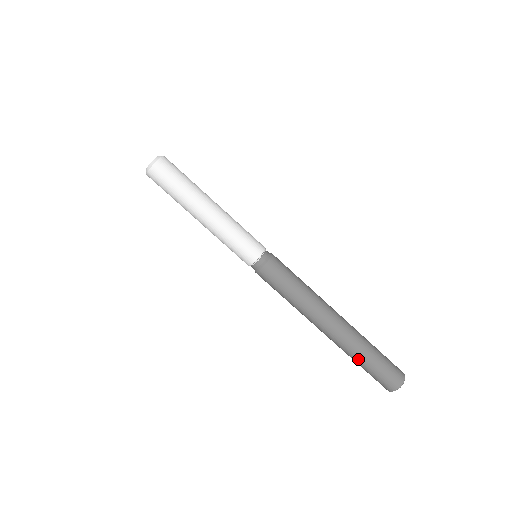
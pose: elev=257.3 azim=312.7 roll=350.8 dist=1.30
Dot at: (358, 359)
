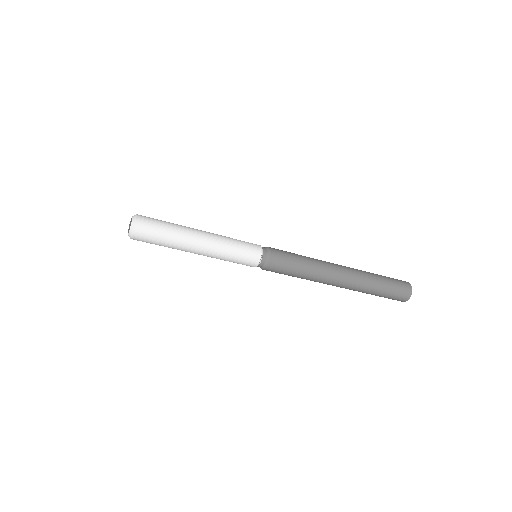
Dot at: occluded
